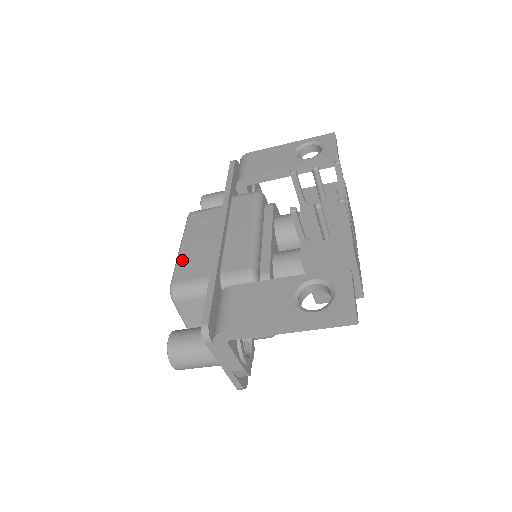
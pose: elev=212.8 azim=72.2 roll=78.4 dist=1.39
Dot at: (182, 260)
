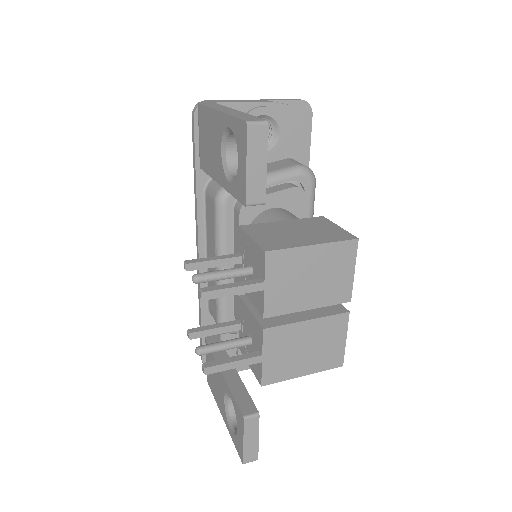
Dot at: occluded
